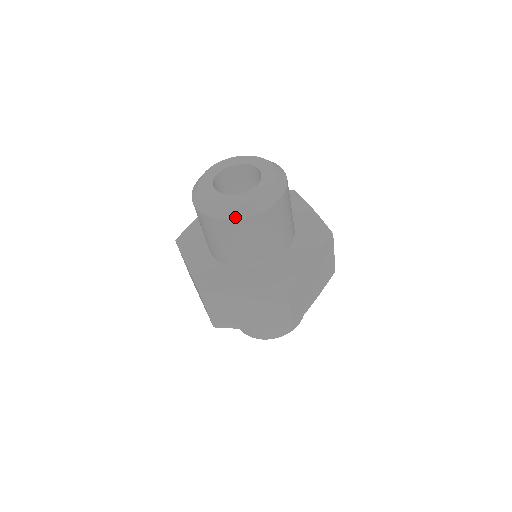
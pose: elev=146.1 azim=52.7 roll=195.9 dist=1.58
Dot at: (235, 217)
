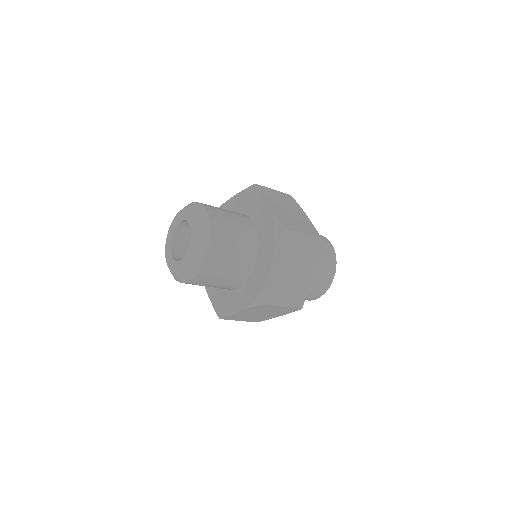
Dot at: (188, 279)
